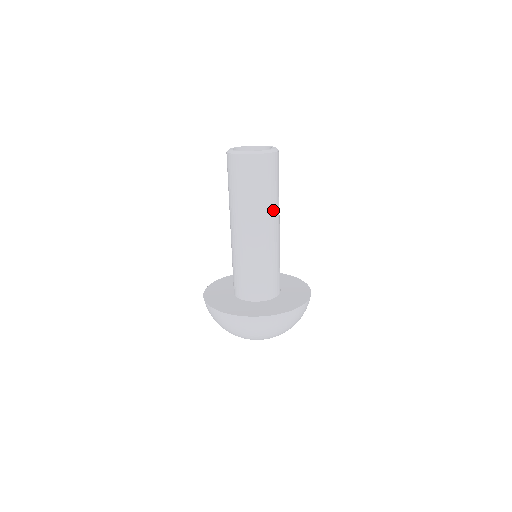
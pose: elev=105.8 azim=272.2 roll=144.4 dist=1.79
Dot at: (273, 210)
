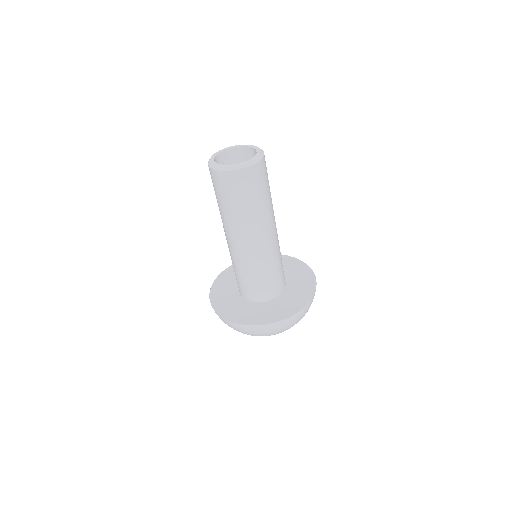
Dot at: (269, 215)
